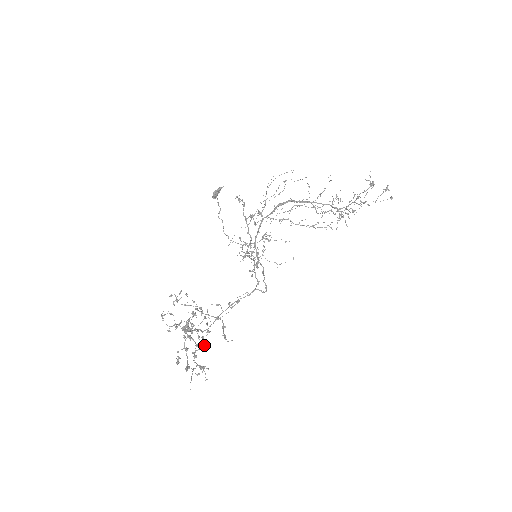
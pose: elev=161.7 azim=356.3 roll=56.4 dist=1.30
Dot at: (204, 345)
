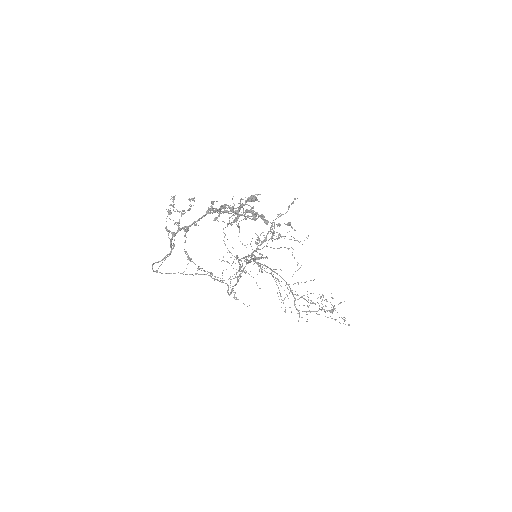
Dot at: (239, 226)
